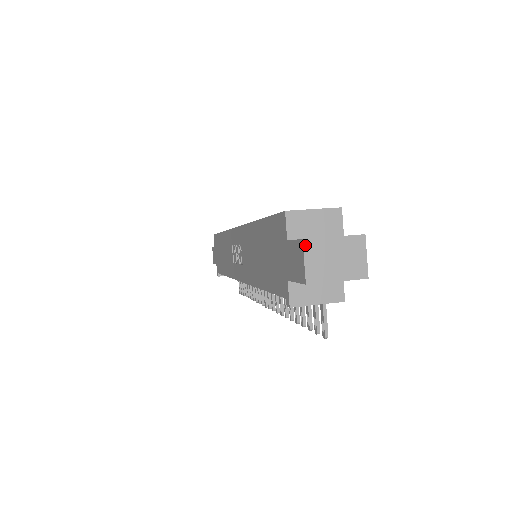
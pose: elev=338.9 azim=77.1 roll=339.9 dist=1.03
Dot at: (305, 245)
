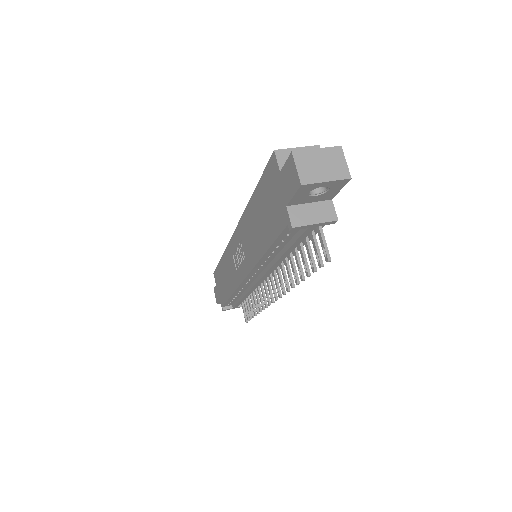
Dot at: (294, 156)
